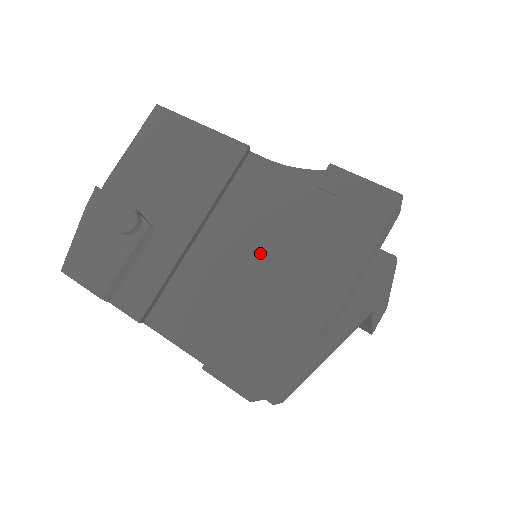
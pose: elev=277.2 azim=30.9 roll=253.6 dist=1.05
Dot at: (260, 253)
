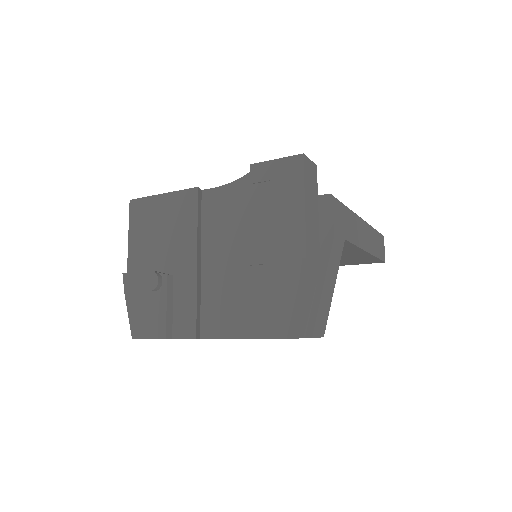
Dot at: (243, 248)
